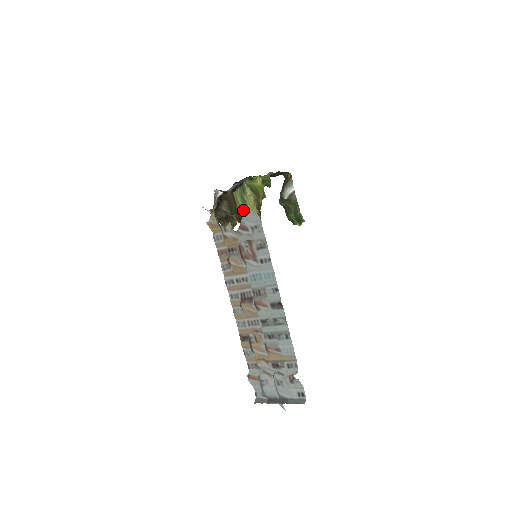
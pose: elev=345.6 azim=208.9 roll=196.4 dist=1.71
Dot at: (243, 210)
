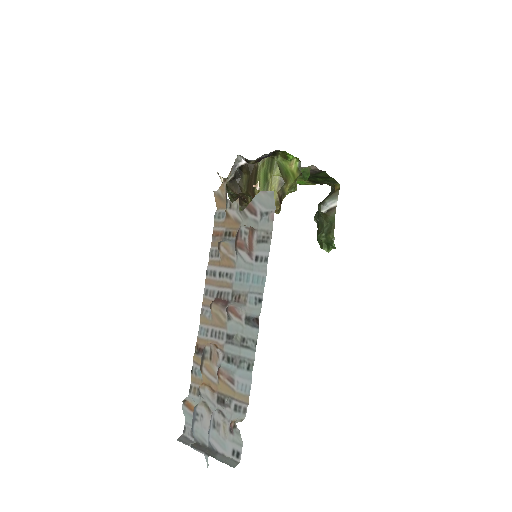
Dot at: occluded
